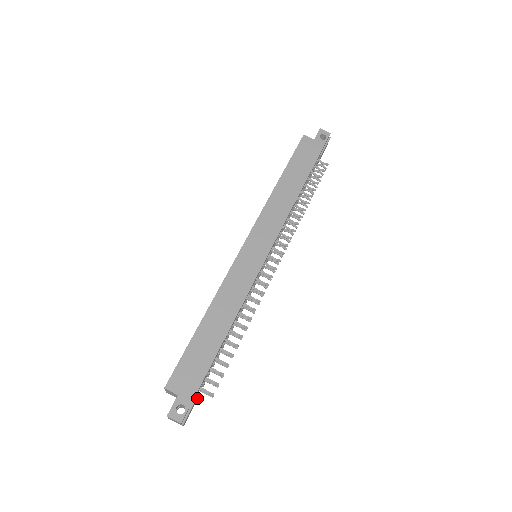
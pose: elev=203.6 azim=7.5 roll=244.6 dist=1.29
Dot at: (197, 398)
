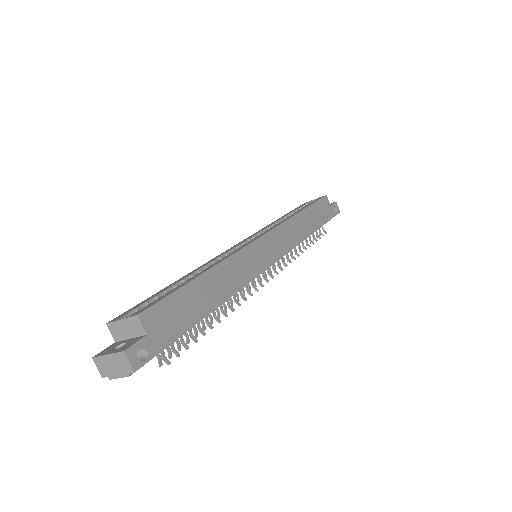
Dot at: occluded
